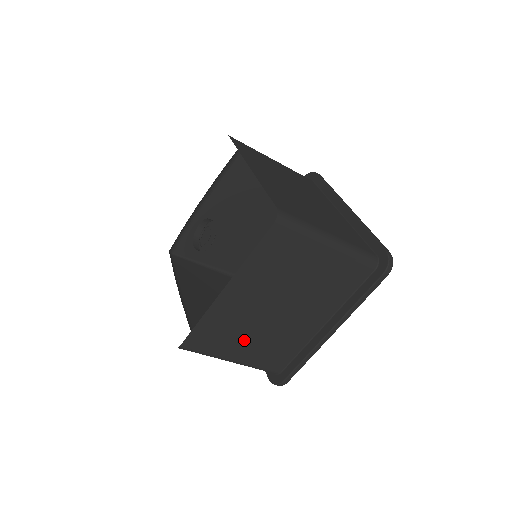
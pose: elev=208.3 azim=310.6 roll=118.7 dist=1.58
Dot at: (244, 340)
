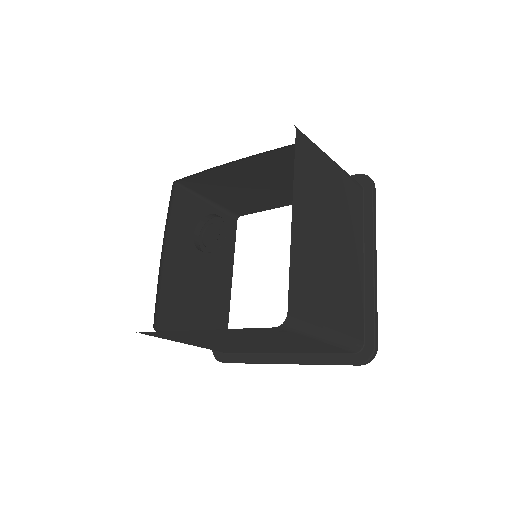
Dot at: (327, 295)
